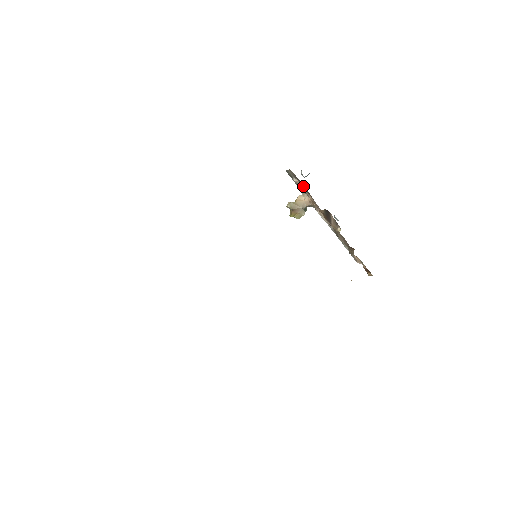
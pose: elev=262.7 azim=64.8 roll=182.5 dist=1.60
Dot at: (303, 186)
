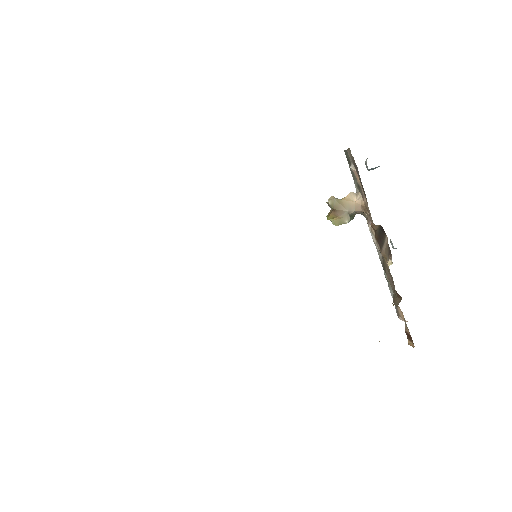
Dot at: (360, 180)
